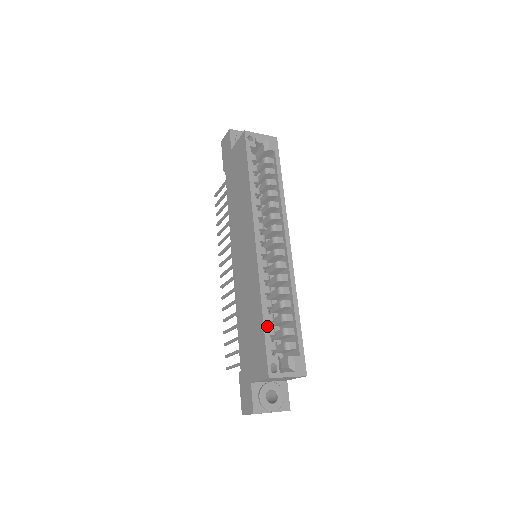
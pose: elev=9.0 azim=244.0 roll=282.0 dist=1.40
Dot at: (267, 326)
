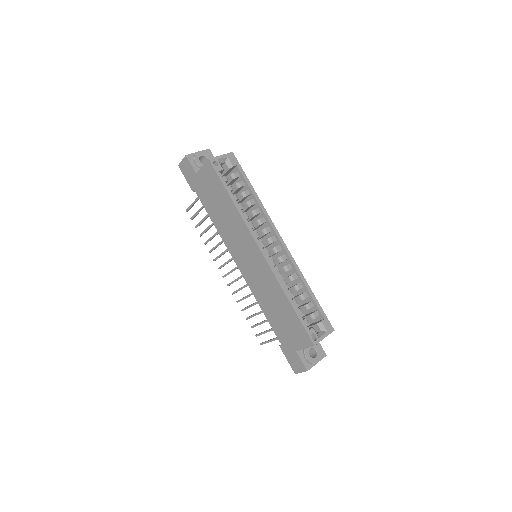
Dot at: (297, 310)
